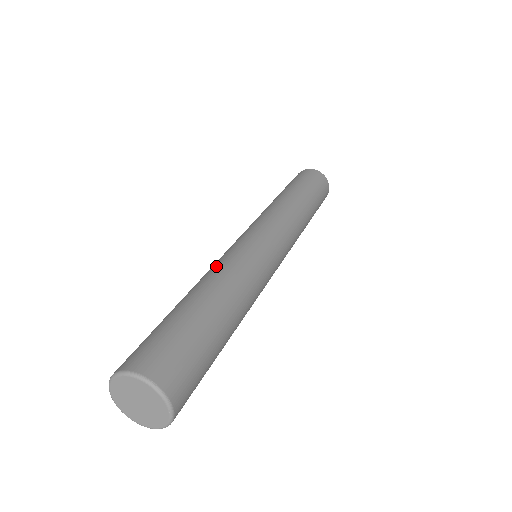
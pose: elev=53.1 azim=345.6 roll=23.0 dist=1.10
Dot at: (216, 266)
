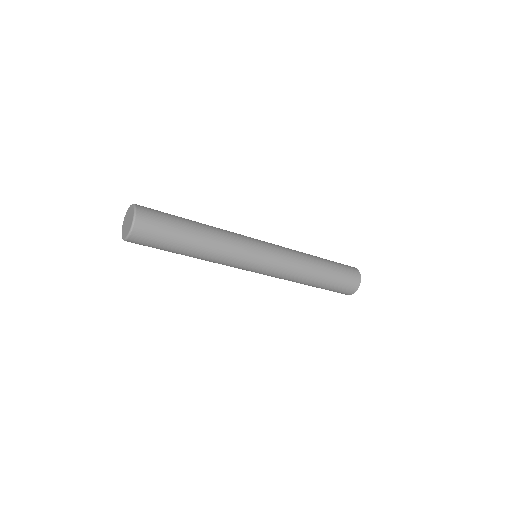
Dot at: occluded
